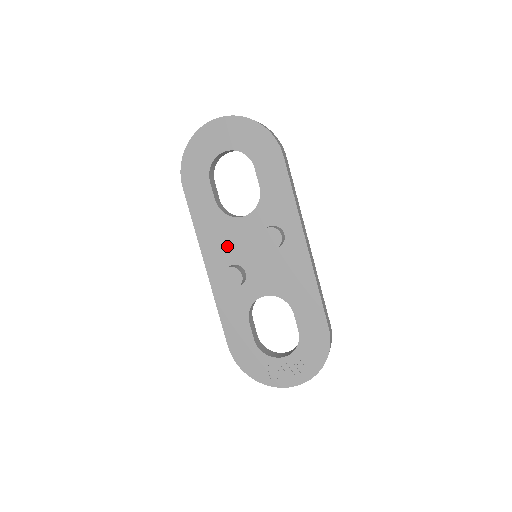
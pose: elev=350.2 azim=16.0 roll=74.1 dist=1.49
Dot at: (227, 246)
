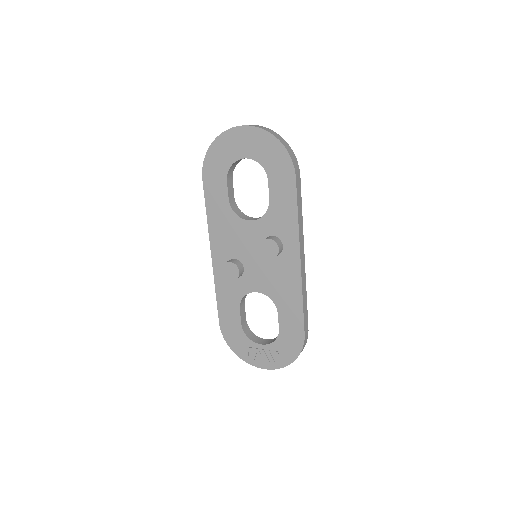
Dot at: (232, 242)
